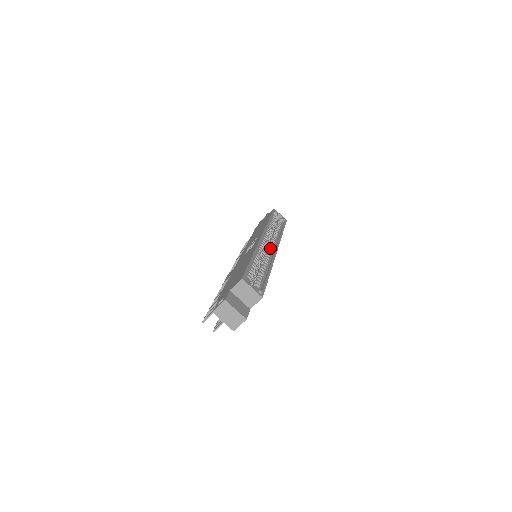
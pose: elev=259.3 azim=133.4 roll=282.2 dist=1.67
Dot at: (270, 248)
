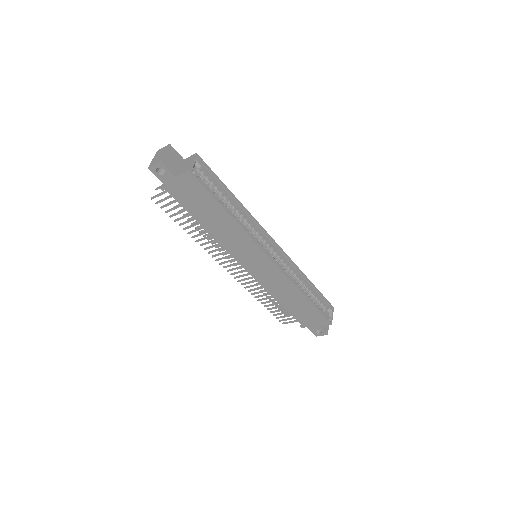
Dot at: occluded
